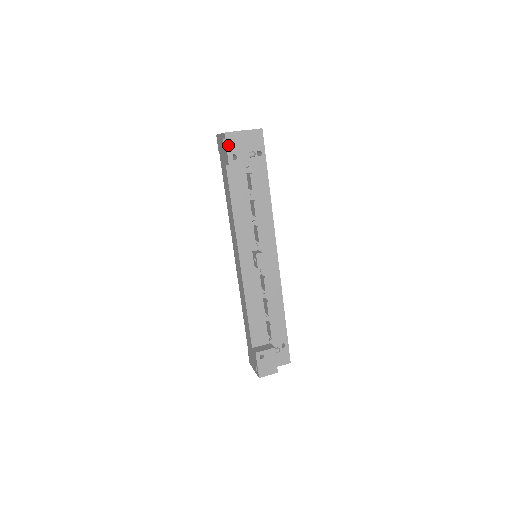
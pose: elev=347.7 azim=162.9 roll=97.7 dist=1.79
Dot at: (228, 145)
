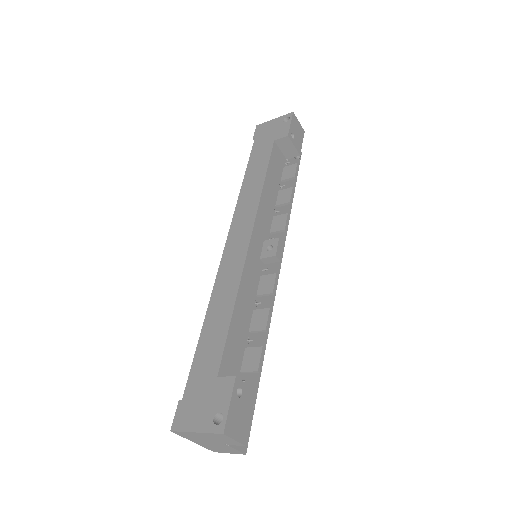
Dot at: (292, 123)
